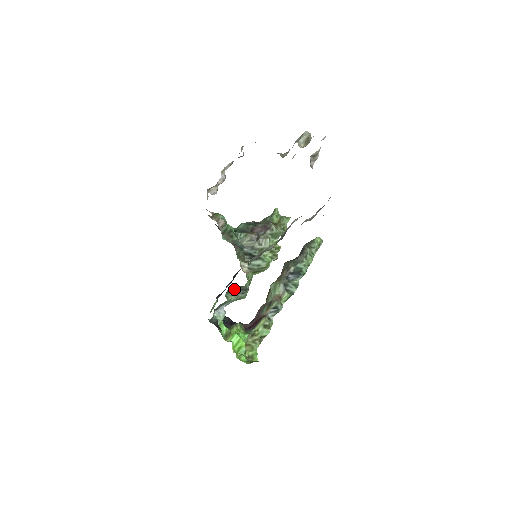
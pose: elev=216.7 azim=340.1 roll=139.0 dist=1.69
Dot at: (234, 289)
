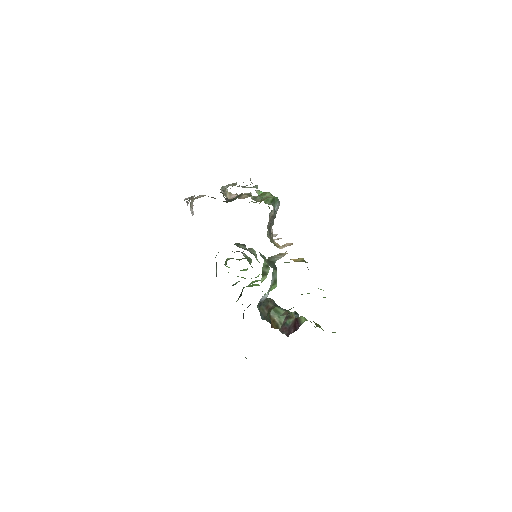
Dot at: (269, 264)
